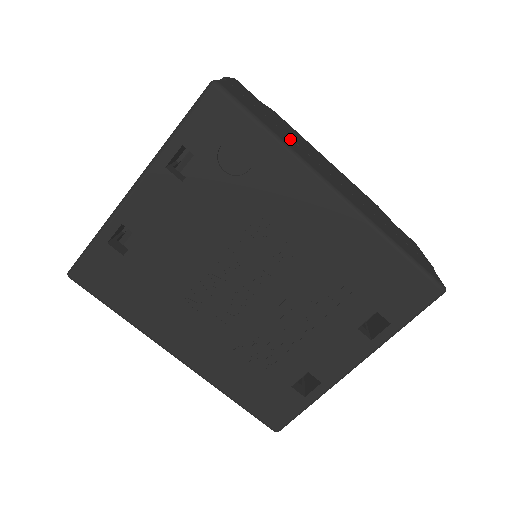
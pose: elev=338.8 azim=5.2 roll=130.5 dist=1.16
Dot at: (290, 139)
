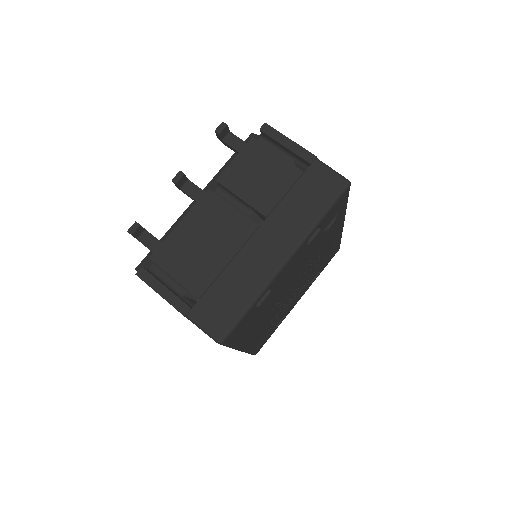
Dot at: occluded
